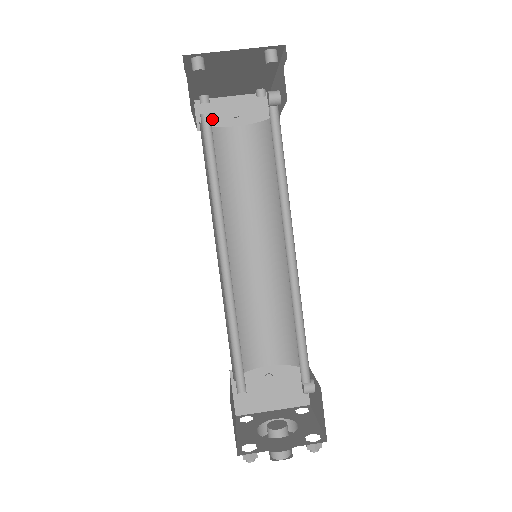
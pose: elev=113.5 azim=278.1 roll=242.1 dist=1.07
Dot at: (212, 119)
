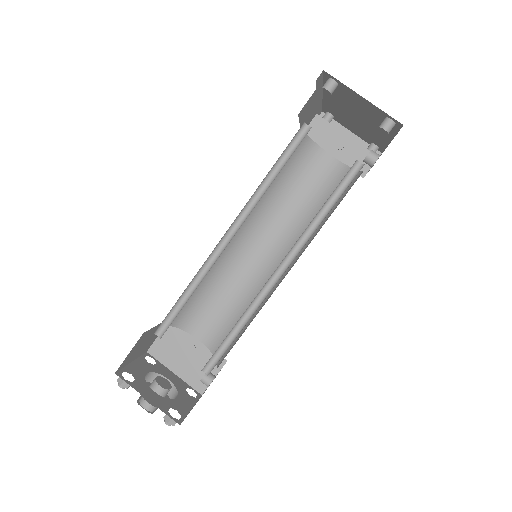
Dot at: (320, 135)
